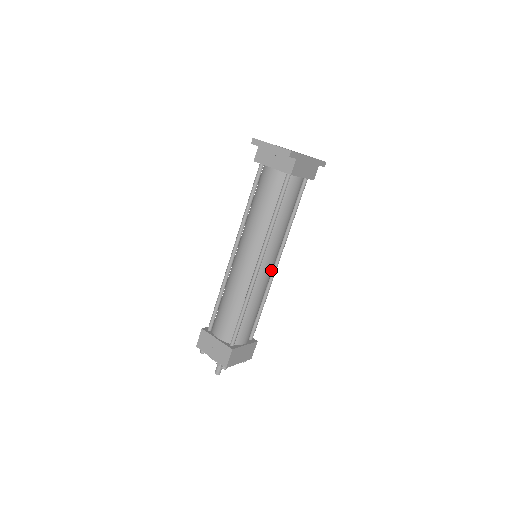
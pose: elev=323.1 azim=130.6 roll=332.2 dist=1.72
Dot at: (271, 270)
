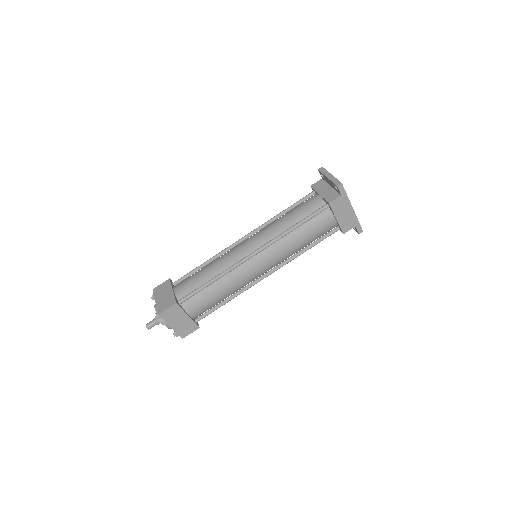
Dot at: (258, 272)
